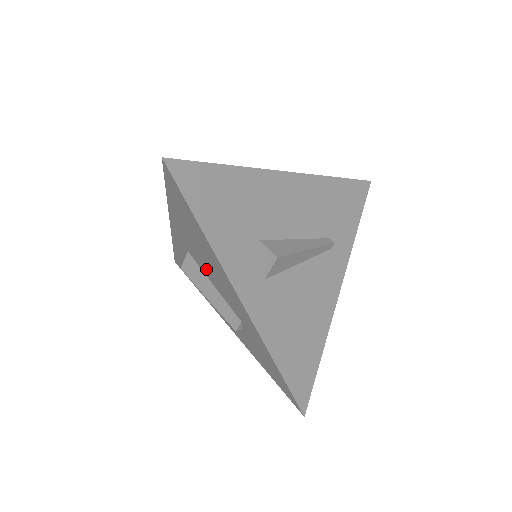
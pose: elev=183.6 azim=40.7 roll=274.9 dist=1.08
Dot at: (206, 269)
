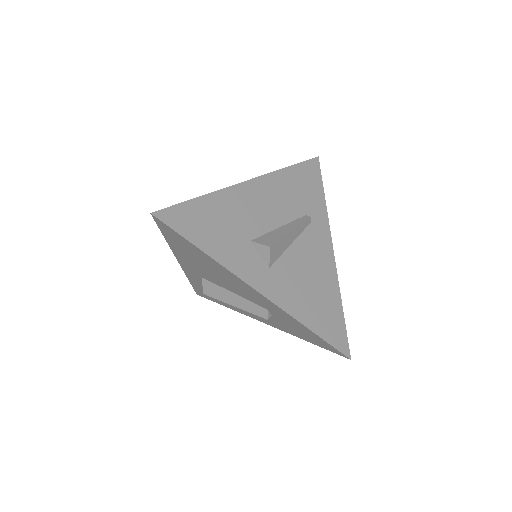
Dot at: (222, 283)
